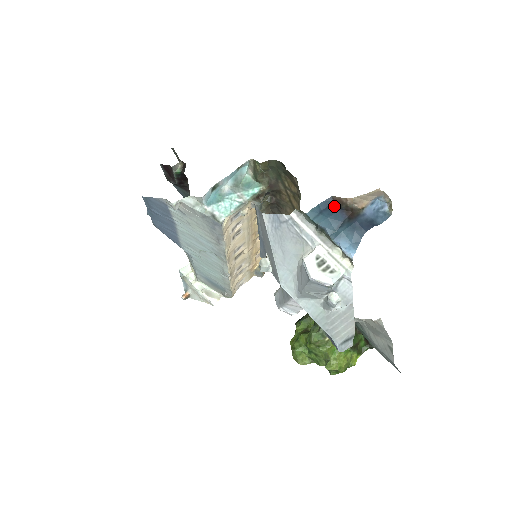
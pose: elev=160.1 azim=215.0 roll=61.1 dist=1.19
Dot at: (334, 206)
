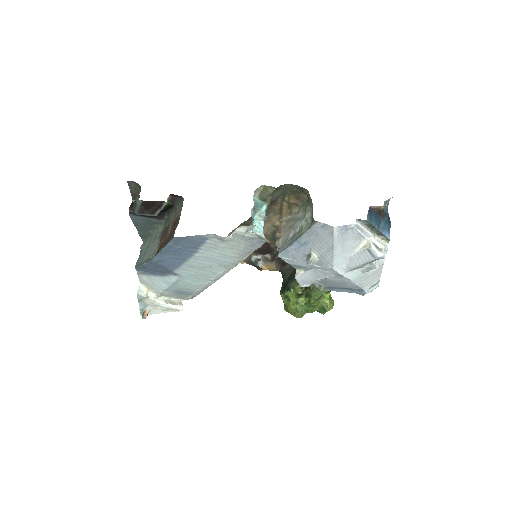
Dot at: (373, 212)
